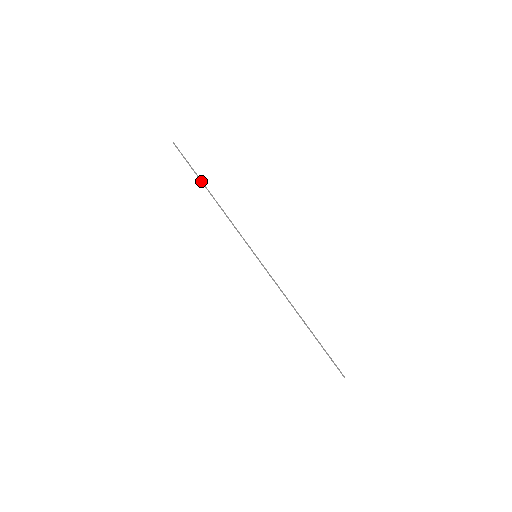
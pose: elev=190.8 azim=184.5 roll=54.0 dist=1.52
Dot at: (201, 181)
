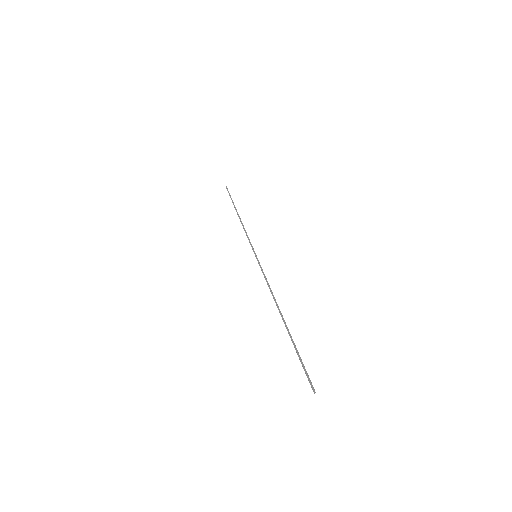
Dot at: (234, 206)
